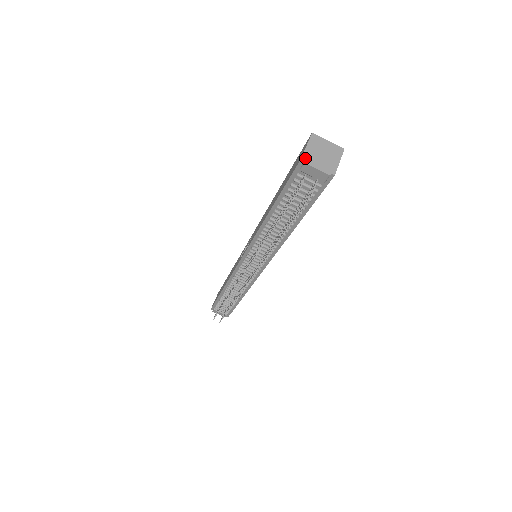
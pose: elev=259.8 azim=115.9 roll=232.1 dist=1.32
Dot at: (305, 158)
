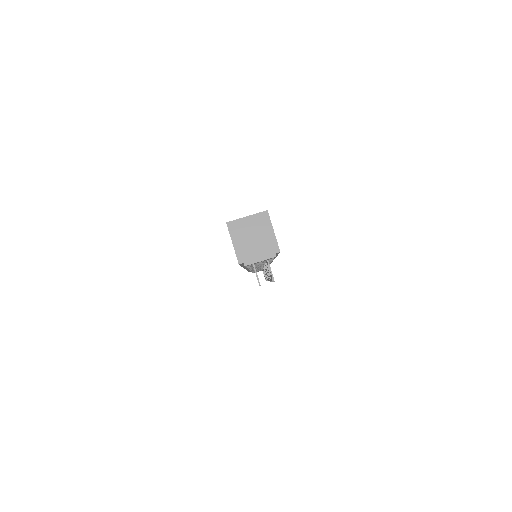
Dot at: (242, 260)
